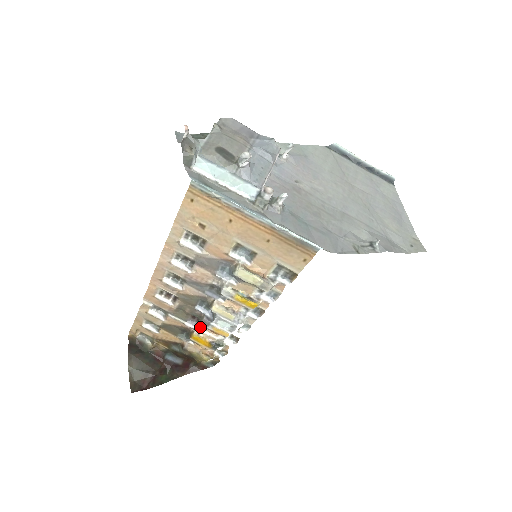
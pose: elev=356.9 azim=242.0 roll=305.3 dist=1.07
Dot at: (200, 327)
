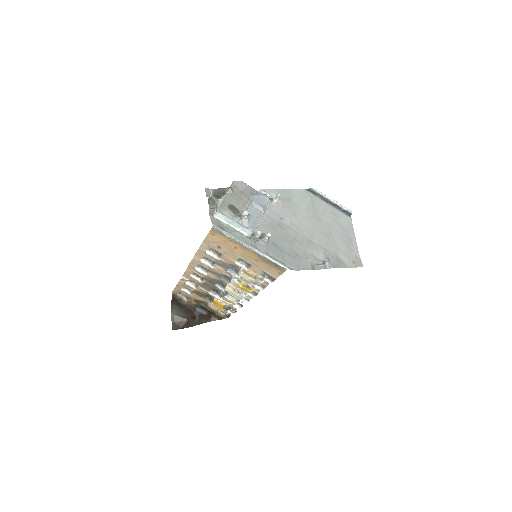
Dot at: (218, 296)
